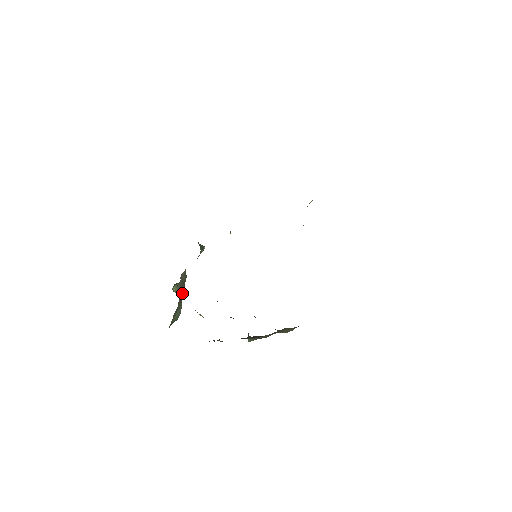
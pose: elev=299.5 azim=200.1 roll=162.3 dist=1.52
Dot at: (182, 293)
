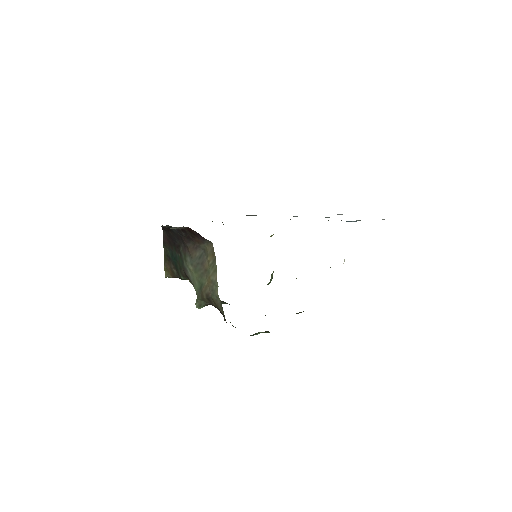
Dot at: occluded
